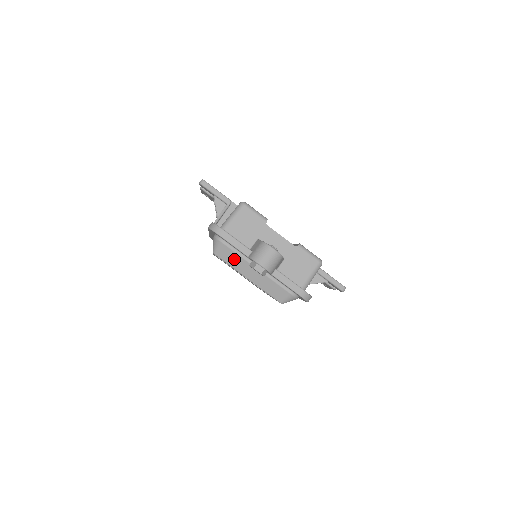
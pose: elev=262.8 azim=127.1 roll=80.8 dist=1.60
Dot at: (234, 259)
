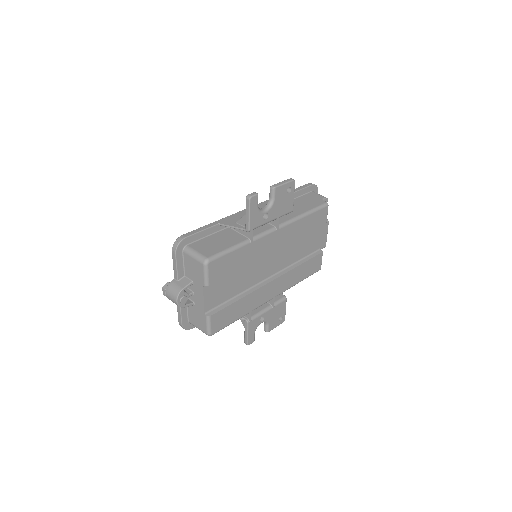
Dot at: occluded
